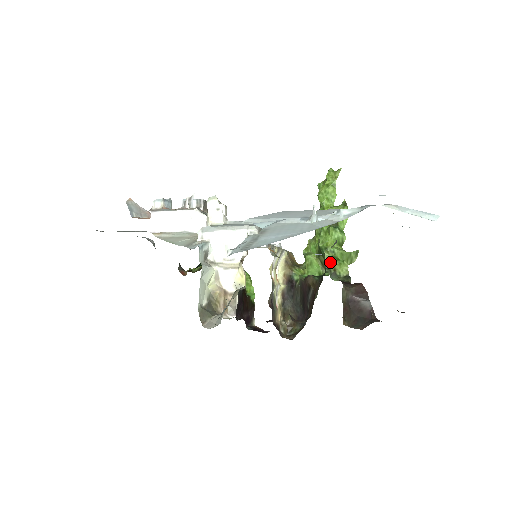
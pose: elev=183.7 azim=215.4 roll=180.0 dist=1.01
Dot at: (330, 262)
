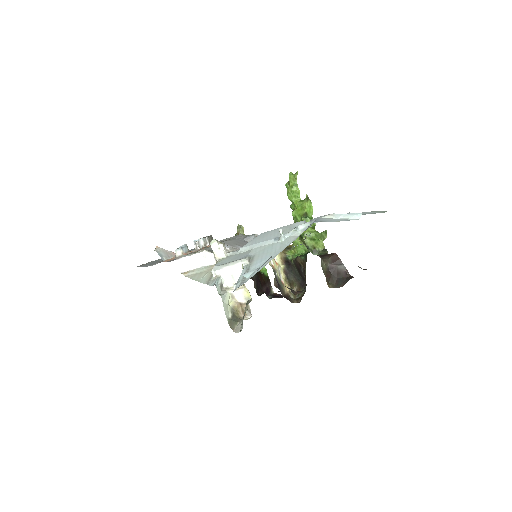
Dot at: (309, 244)
